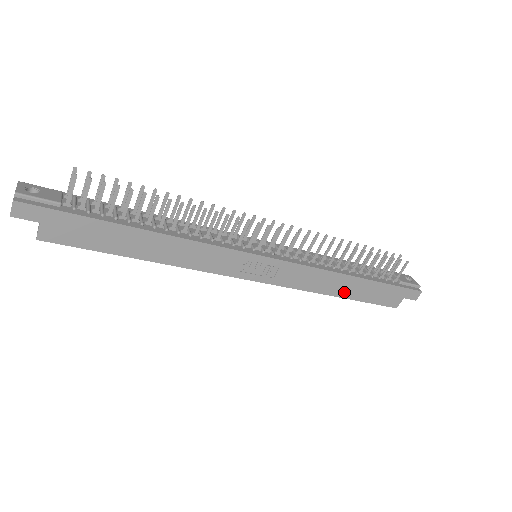
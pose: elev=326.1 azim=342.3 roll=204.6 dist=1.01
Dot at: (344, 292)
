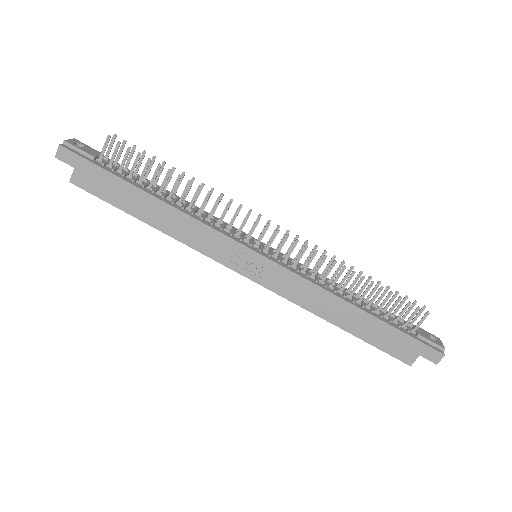
Dot at: (344, 322)
